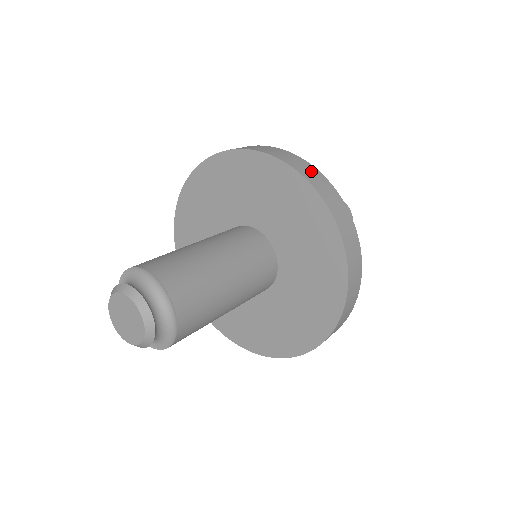
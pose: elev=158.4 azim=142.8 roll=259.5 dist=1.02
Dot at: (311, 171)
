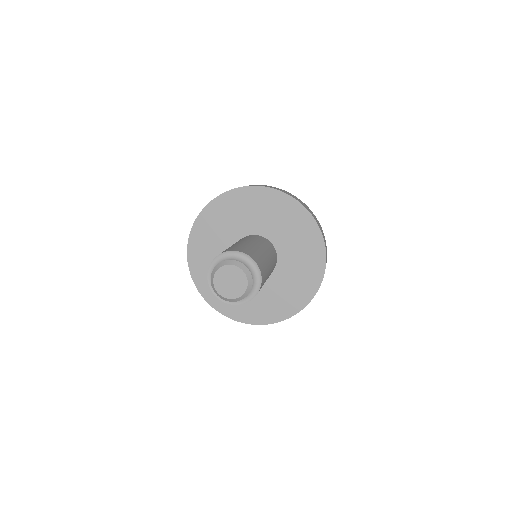
Dot at: (323, 234)
